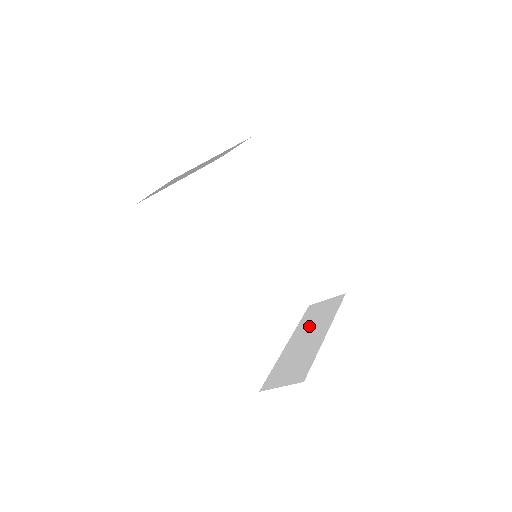
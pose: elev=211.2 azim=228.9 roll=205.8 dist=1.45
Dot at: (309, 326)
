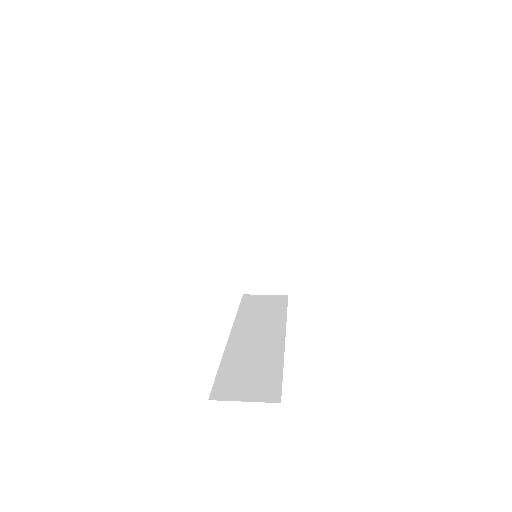
Dot at: (260, 209)
